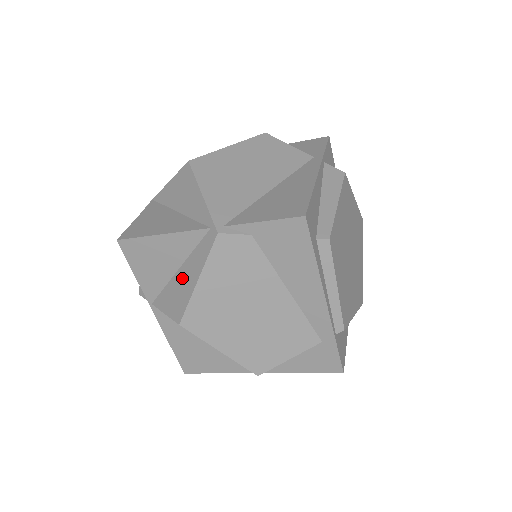
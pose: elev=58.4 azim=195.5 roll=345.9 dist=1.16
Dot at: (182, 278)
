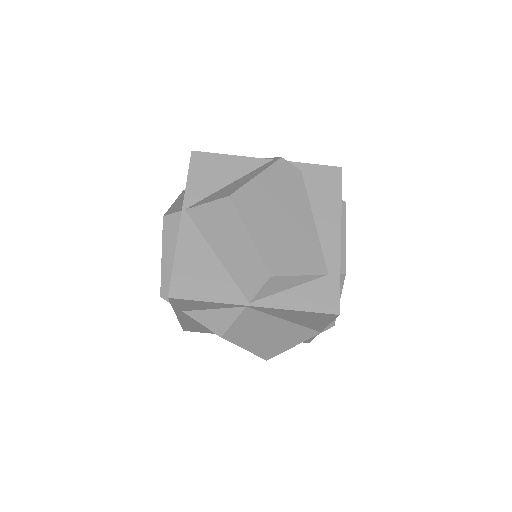
Dot at: (235, 183)
